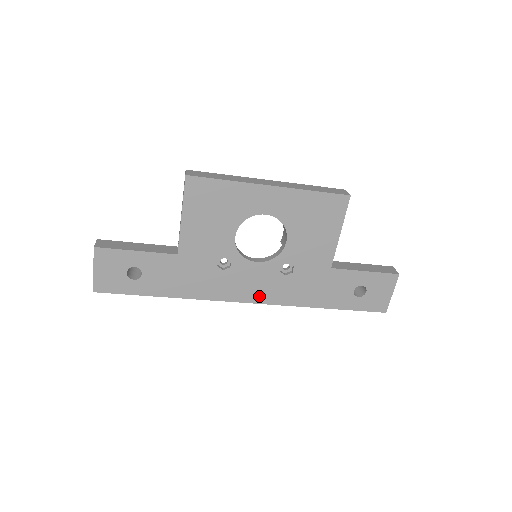
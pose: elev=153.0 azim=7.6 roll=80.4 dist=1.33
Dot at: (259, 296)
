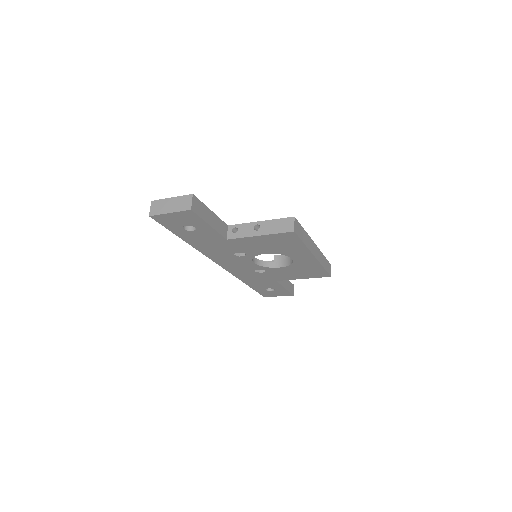
Dot at: (229, 267)
